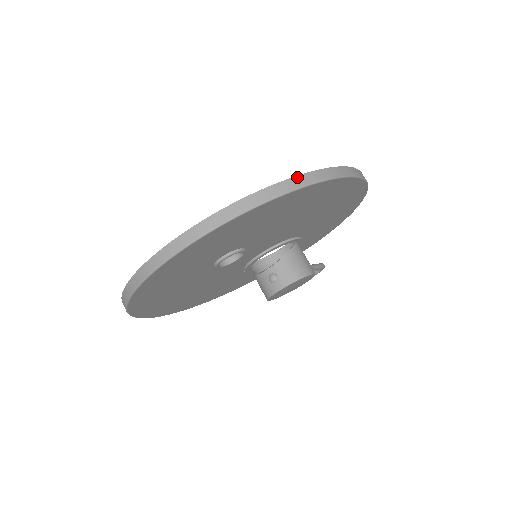
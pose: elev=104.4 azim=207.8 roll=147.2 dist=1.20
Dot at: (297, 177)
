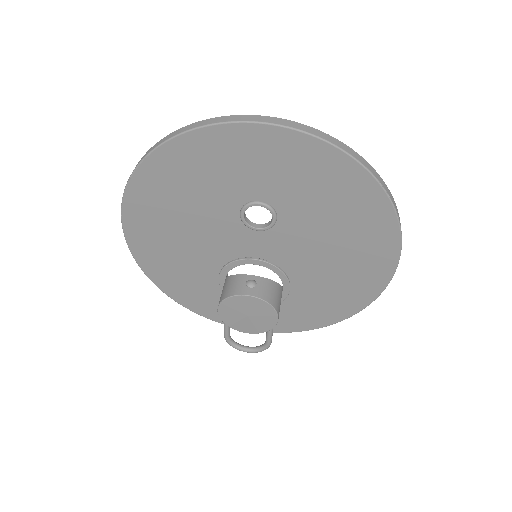
Dot at: occluded
